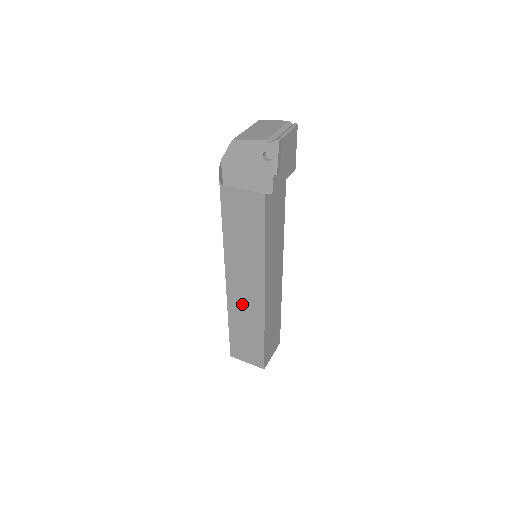
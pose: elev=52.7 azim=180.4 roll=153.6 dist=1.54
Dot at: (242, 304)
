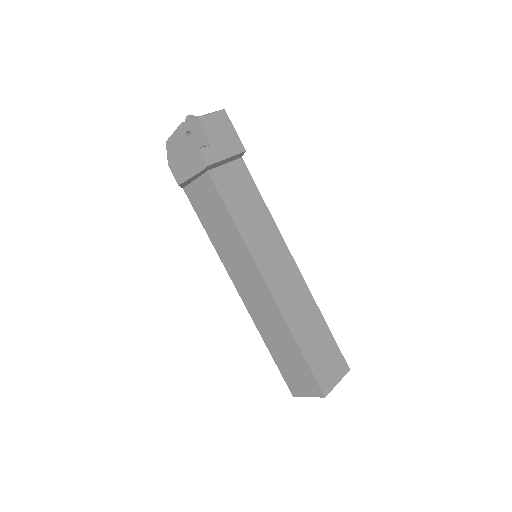
Dot at: (262, 314)
